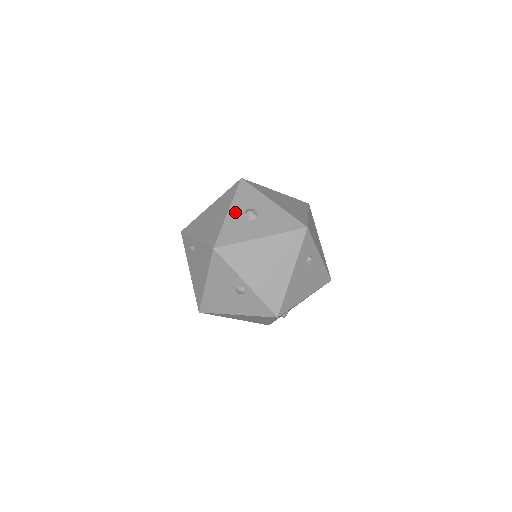
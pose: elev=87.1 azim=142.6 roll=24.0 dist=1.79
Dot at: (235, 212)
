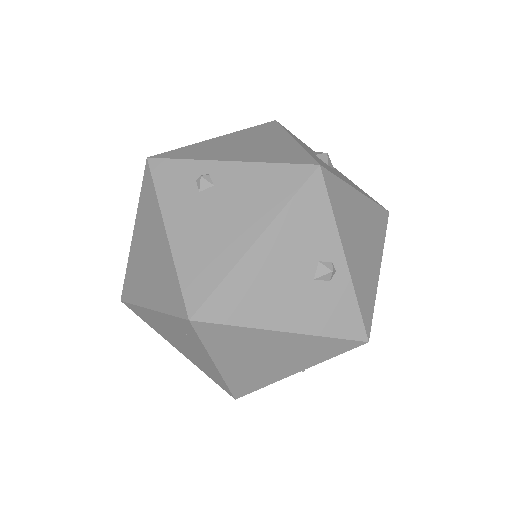
Dot at: occluded
